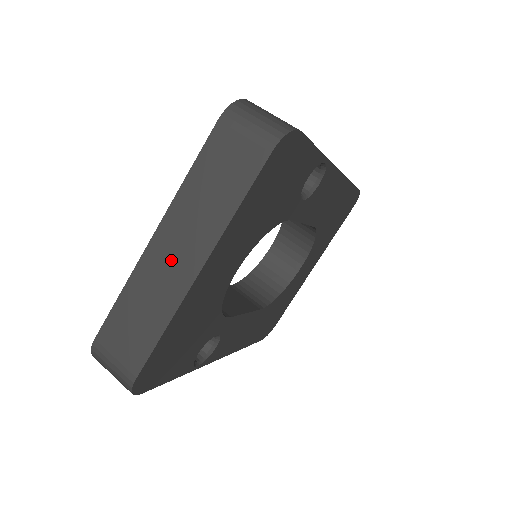
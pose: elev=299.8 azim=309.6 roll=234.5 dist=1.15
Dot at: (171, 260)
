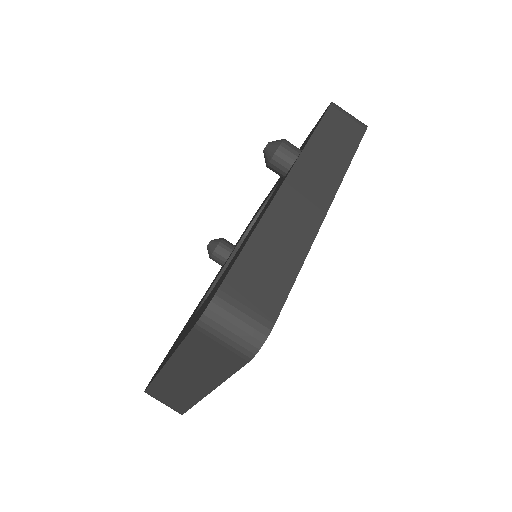
Dot at: (185, 381)
